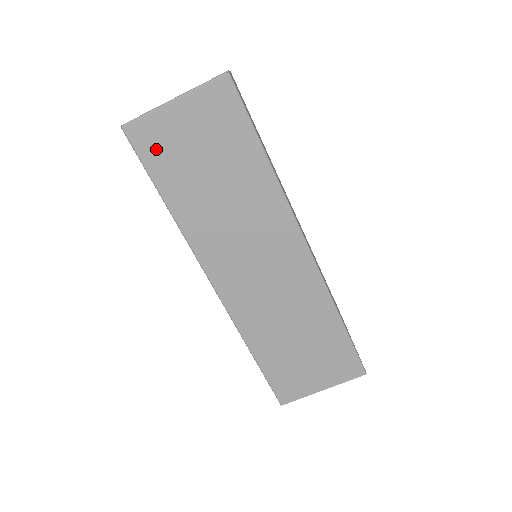
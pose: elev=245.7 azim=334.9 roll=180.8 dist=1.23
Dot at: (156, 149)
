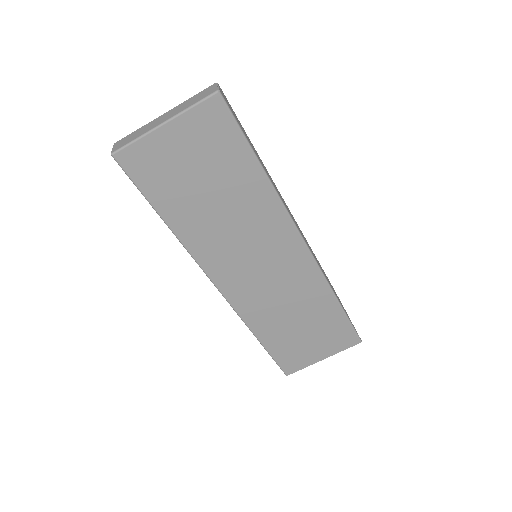
Dot at: (150, 173)
